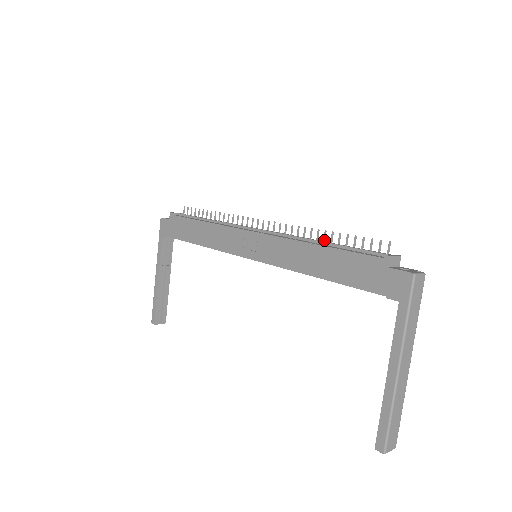
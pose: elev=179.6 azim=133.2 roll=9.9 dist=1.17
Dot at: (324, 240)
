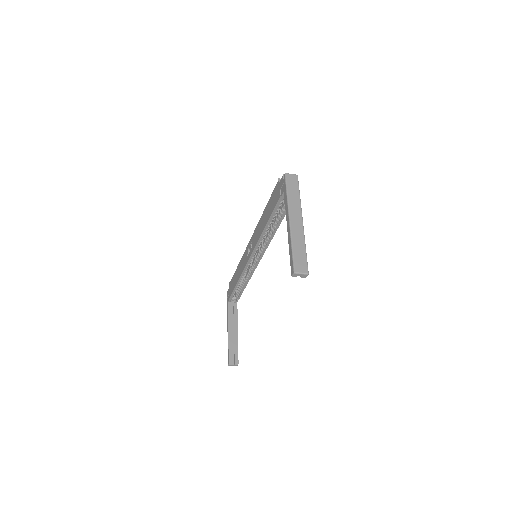
Dot at: occluded
